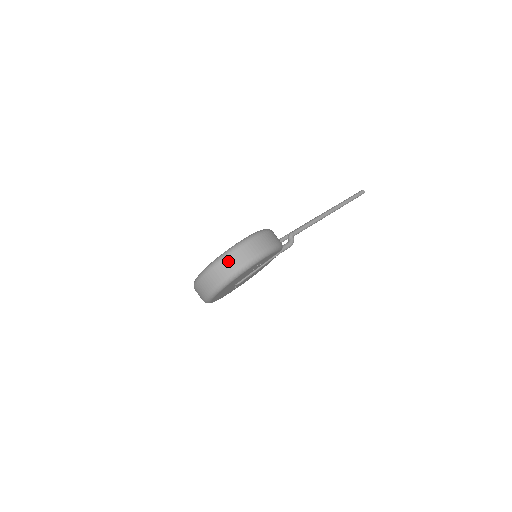
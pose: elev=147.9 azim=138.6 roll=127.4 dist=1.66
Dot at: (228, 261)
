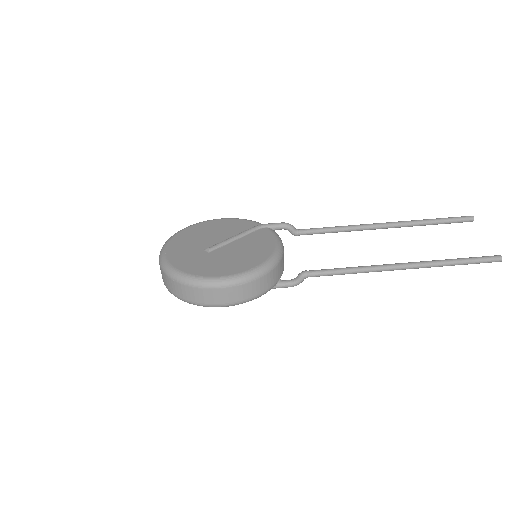
Dot at: (176, 285)
